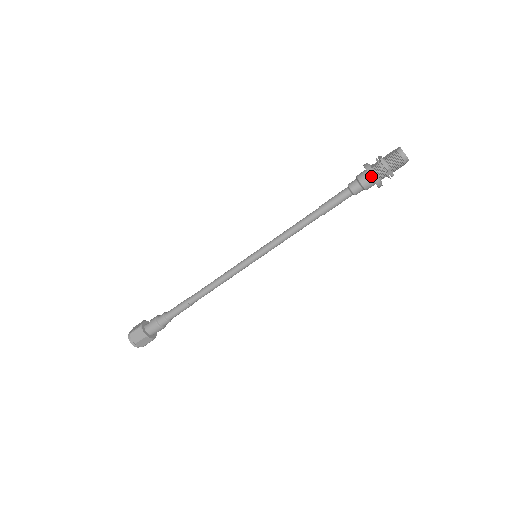
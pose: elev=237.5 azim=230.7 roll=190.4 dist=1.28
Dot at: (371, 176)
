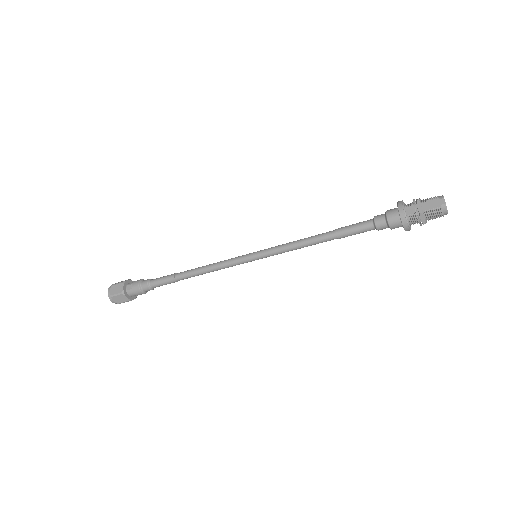
Dot at: (404, 228)
